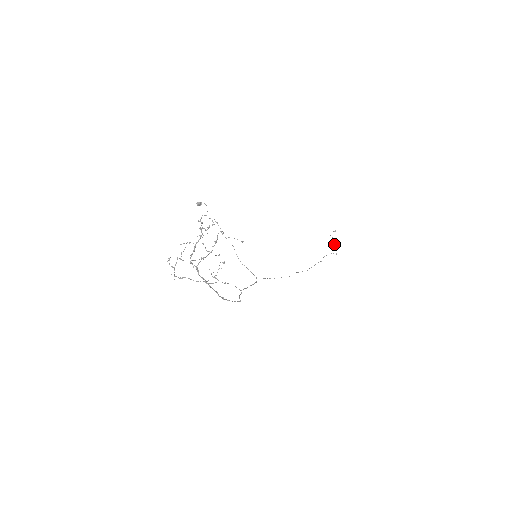
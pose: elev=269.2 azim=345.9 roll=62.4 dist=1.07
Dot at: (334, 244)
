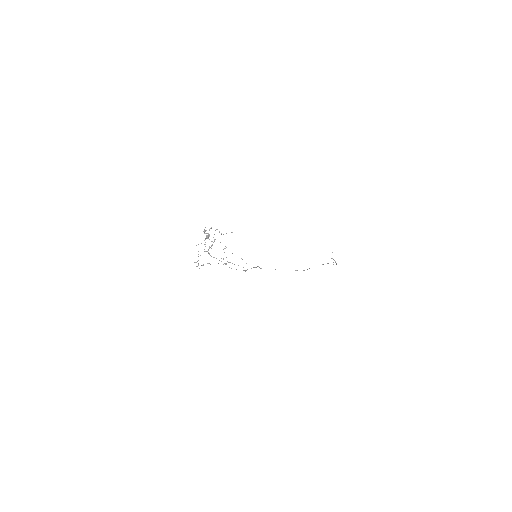
Dot at: (335, 261)
